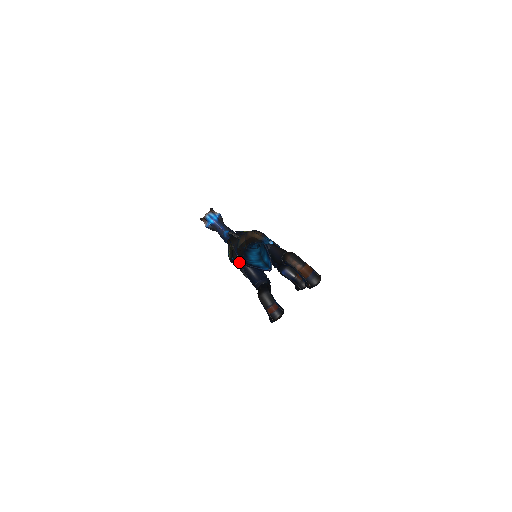
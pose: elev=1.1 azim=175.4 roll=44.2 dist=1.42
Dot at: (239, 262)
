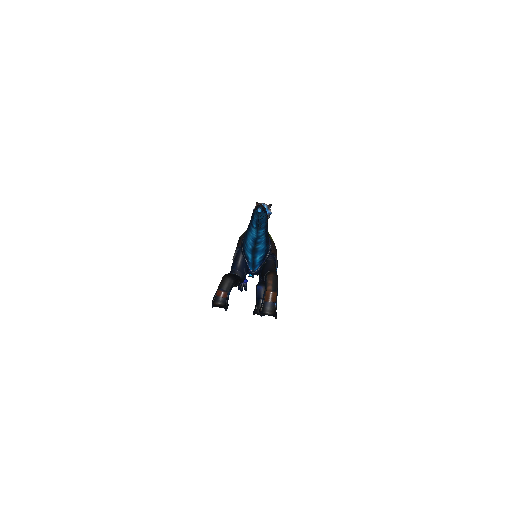
Dot at: (241, 243)
